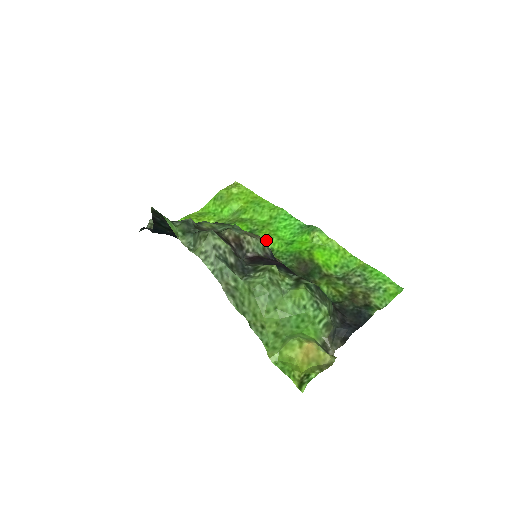
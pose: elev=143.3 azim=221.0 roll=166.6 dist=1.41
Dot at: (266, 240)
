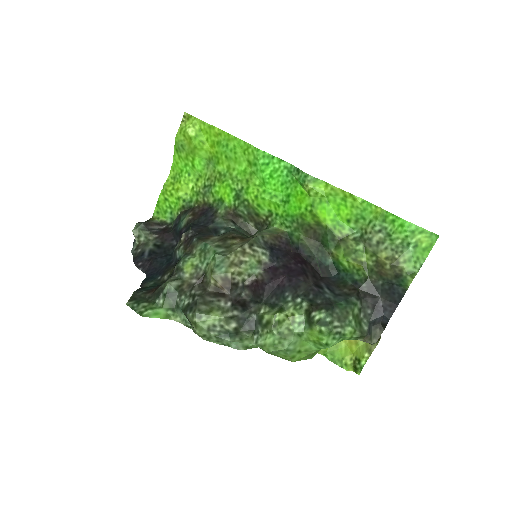
Dot at: (258, 204)
